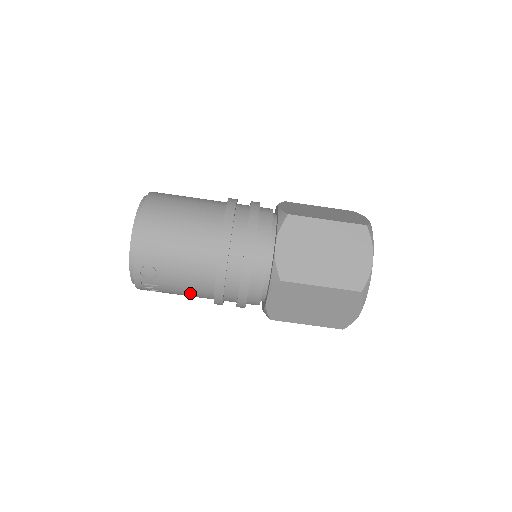
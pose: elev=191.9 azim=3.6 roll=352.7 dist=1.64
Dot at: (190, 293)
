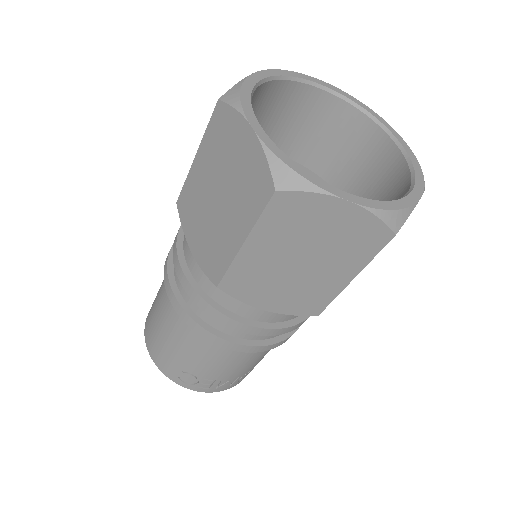
Dot at: (239, 362)
